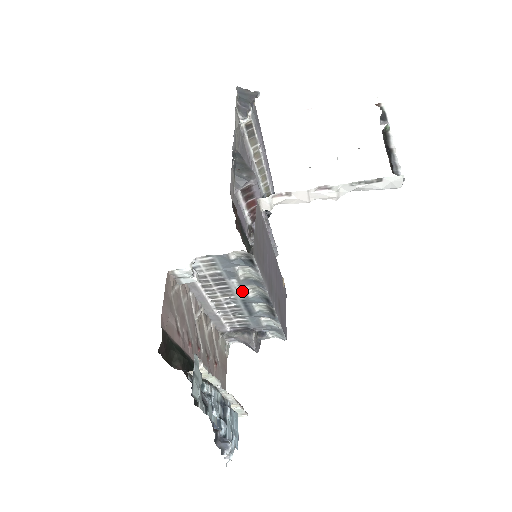
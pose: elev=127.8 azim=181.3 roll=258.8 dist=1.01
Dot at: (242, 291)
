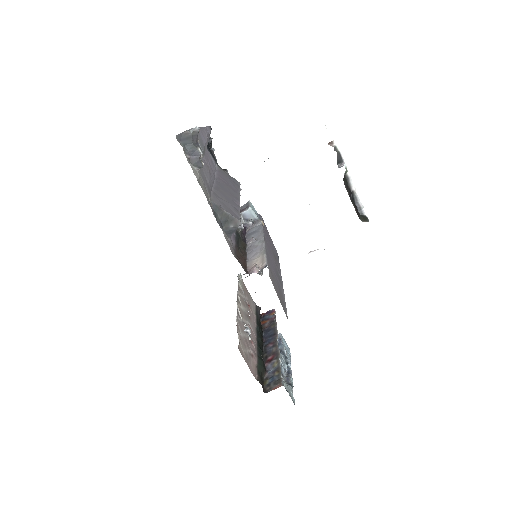
Dot at: occluded
